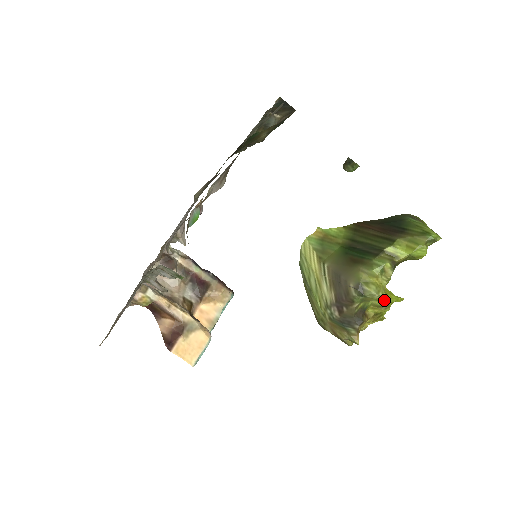
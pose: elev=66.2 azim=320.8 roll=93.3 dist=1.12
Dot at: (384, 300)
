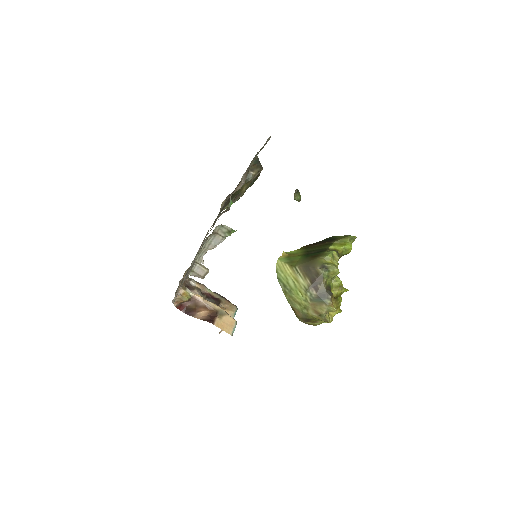
Dot at: (339, 280)
